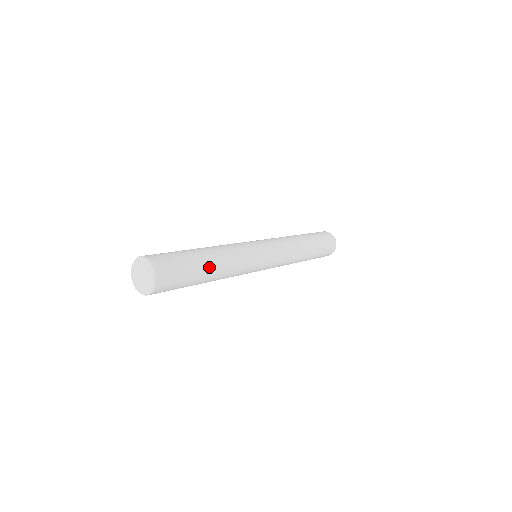
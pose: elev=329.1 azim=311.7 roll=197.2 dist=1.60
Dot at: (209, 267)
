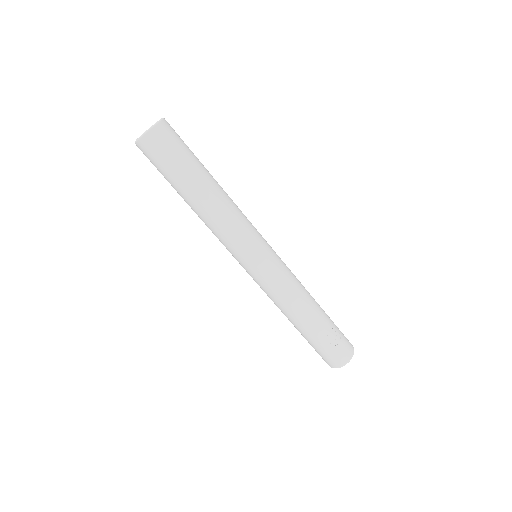
Dot at: (208, 178)
